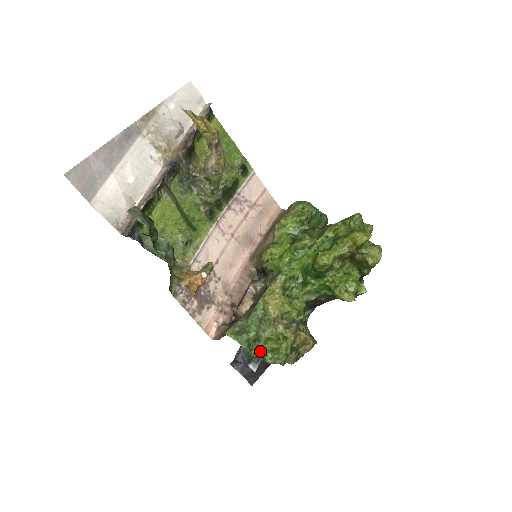
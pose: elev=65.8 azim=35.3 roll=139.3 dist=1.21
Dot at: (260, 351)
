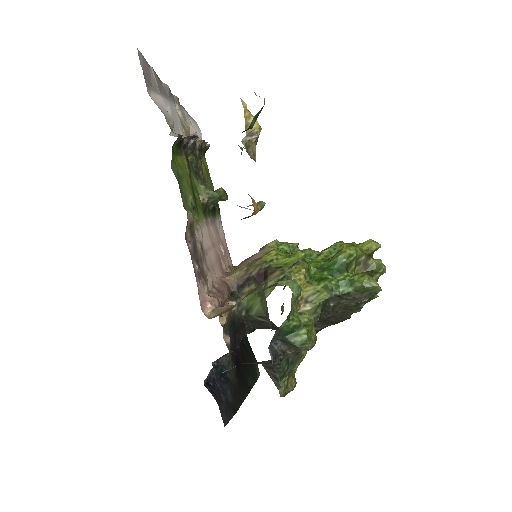
Dot at: (297, 319)
